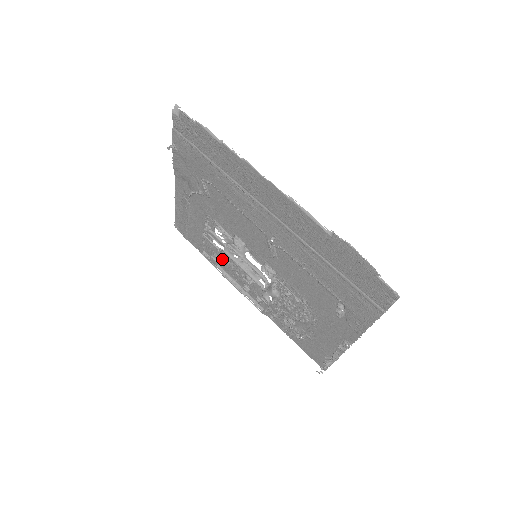
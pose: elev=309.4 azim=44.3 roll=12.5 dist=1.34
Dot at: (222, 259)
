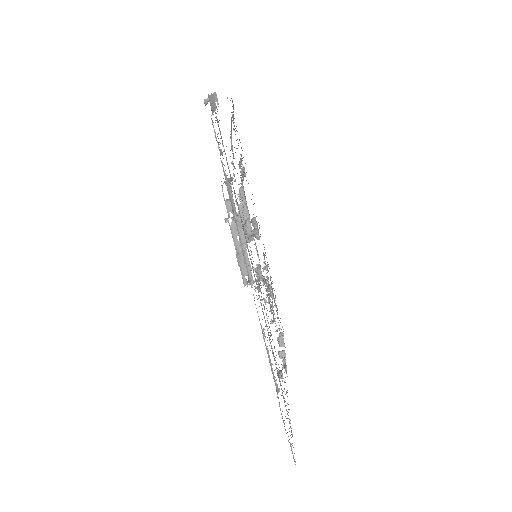
Dot at: (231, 218)
